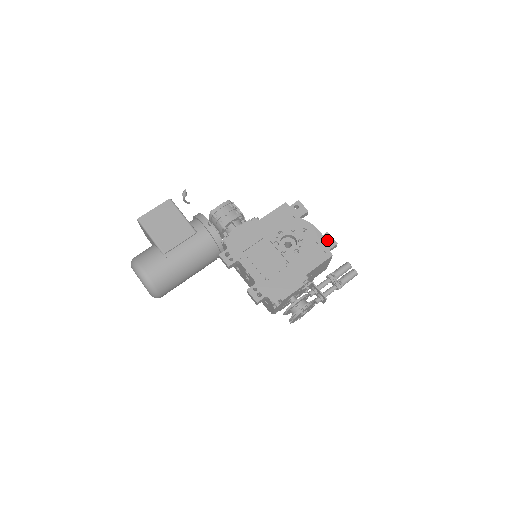
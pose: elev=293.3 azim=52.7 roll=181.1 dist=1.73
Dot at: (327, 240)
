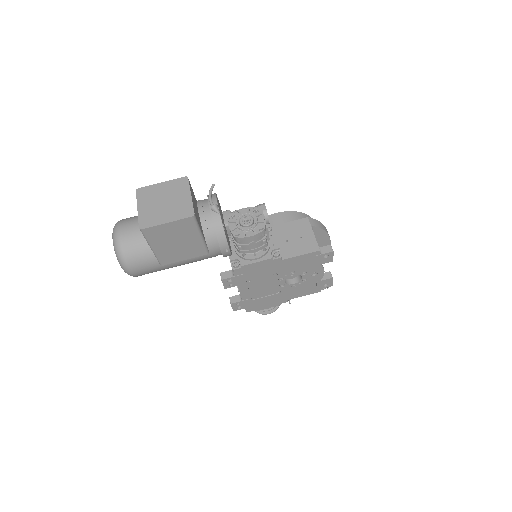
Dot at: (327, 283)
